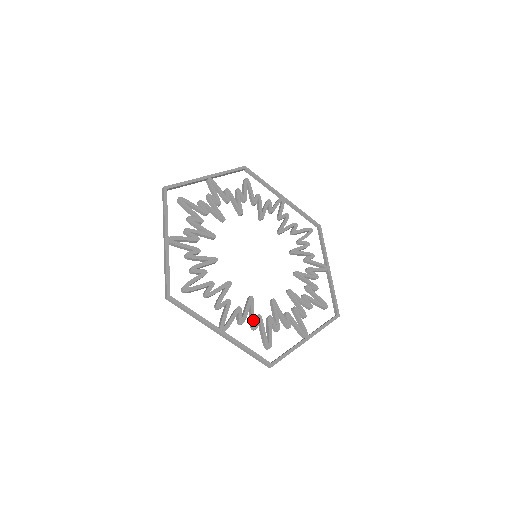
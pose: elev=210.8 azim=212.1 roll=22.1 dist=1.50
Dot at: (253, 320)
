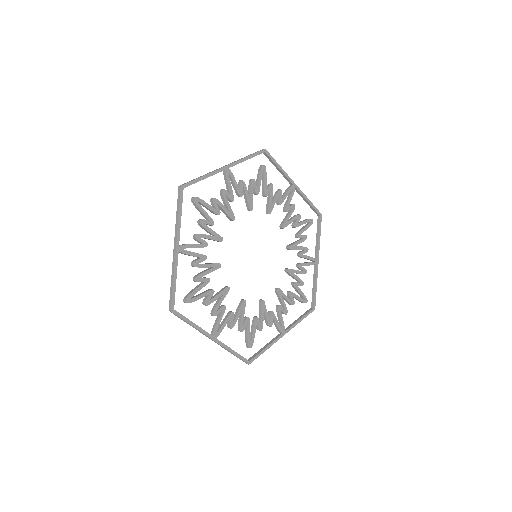
Dot at: (290, 301)
